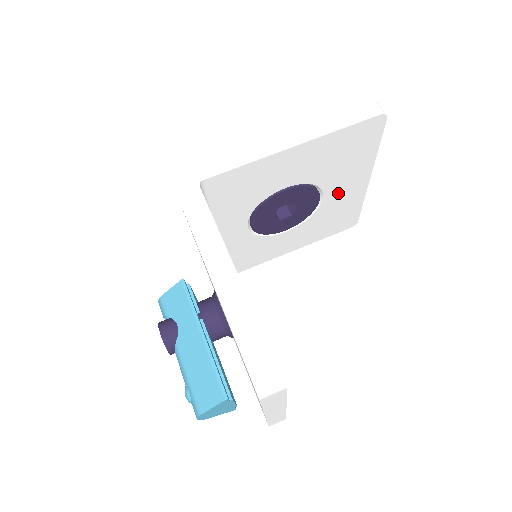
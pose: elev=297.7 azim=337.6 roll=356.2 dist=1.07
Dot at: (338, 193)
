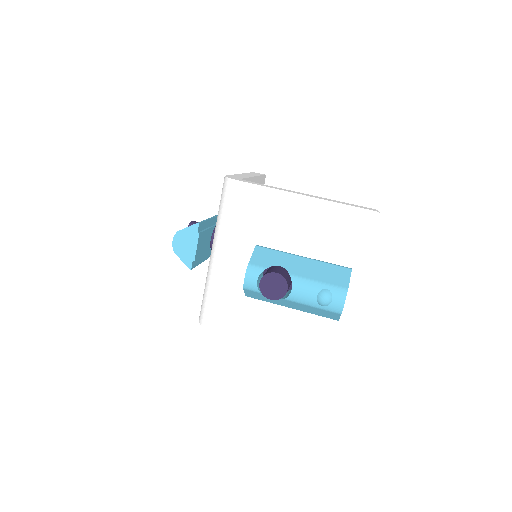
Dot at: occluded
